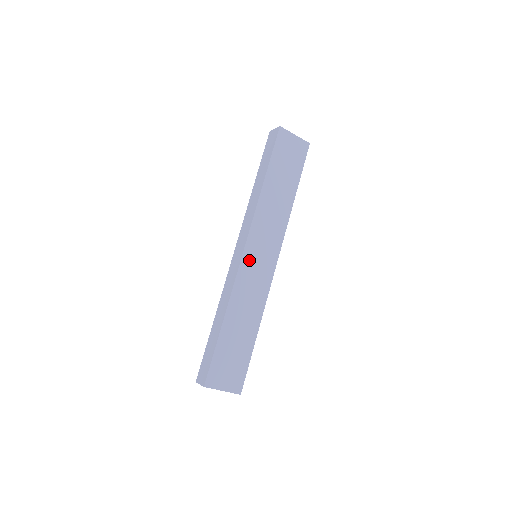
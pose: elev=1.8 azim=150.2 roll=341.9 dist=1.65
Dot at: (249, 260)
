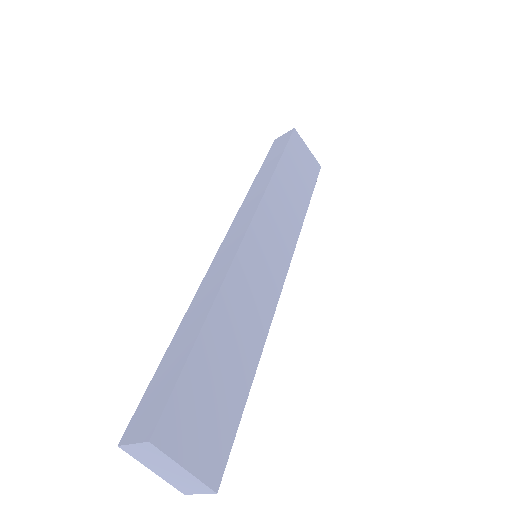
Dot at: (253, 246)
